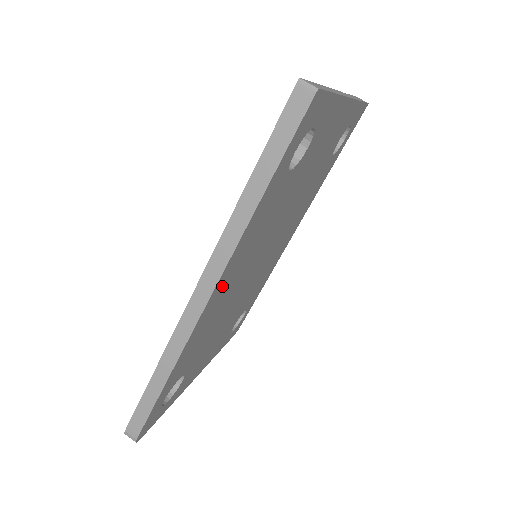
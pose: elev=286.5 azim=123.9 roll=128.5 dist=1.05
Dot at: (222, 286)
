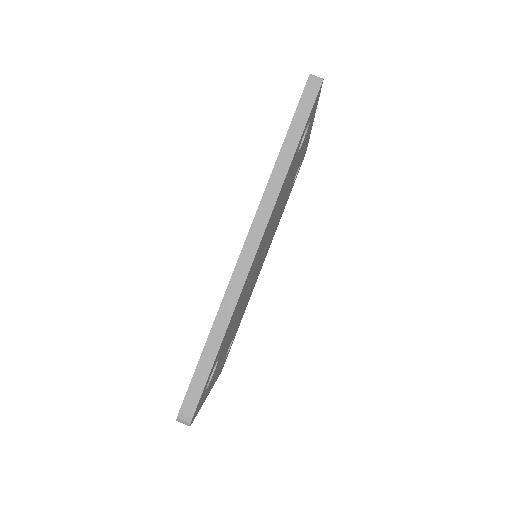
Dot at: (261, 243)
